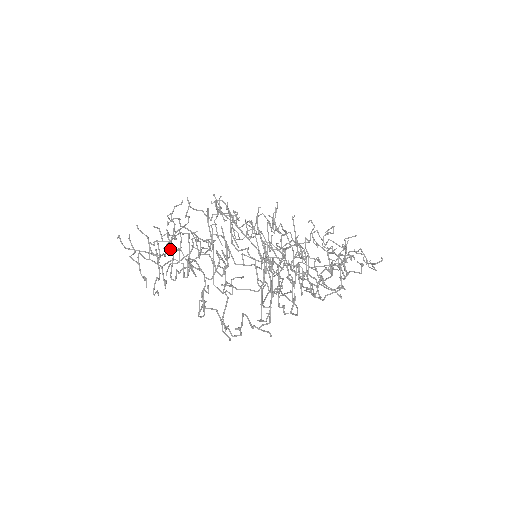
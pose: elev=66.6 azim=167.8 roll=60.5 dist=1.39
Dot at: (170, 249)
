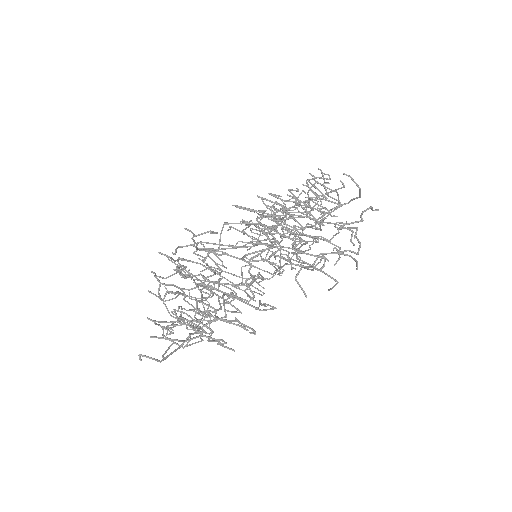
Dot at: (183, 348)
